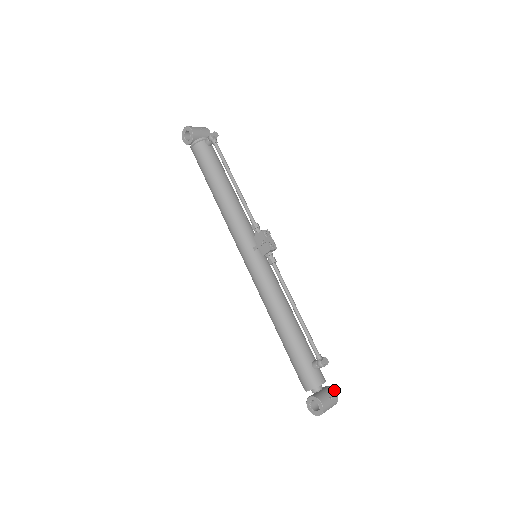
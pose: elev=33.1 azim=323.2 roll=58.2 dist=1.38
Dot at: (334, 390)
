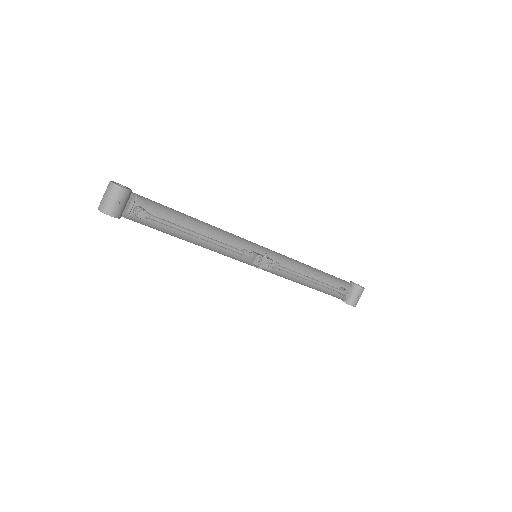
Dot at: (360, 287)
